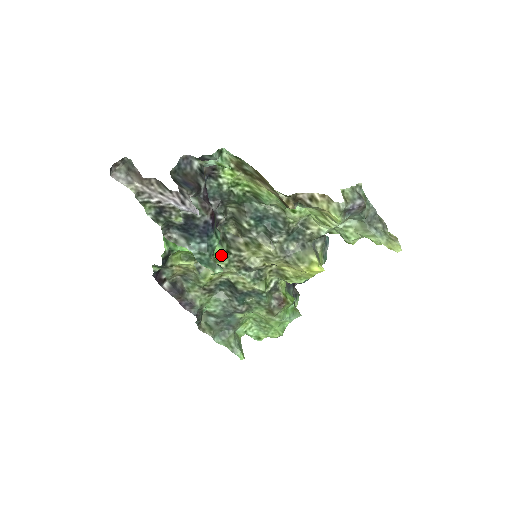
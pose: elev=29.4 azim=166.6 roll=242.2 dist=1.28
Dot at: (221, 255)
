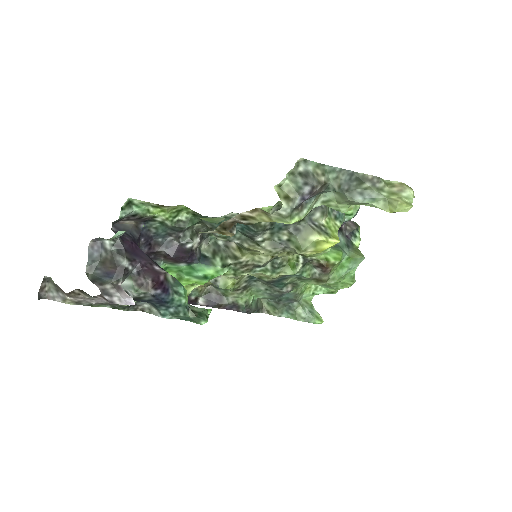
Dot at: (218, 274)
